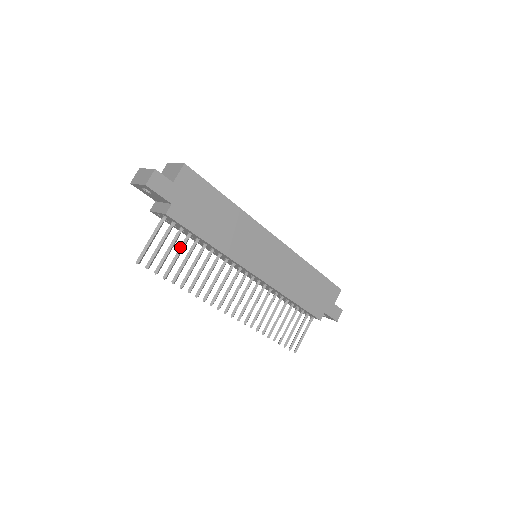
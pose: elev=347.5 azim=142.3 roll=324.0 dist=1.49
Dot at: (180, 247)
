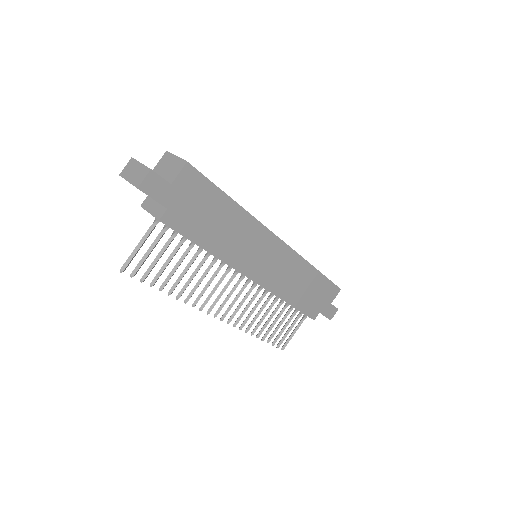
Dot at: (172, 252)
